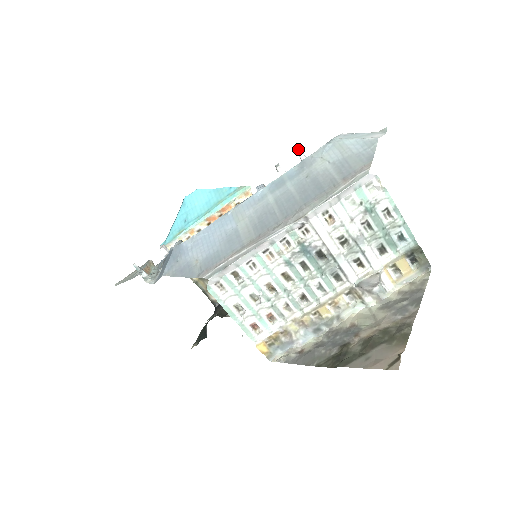
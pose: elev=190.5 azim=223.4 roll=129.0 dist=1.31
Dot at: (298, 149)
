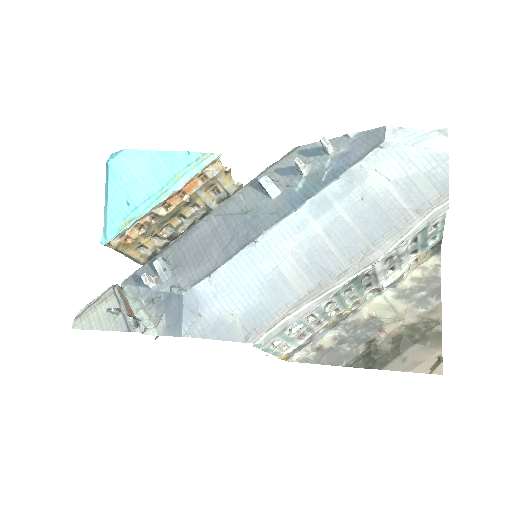
Dot at: (323, 138)
